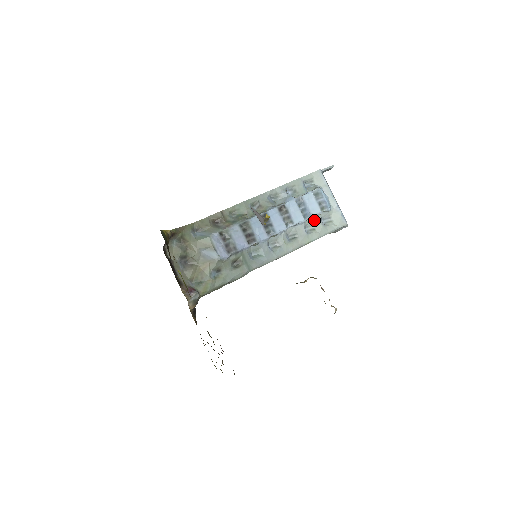
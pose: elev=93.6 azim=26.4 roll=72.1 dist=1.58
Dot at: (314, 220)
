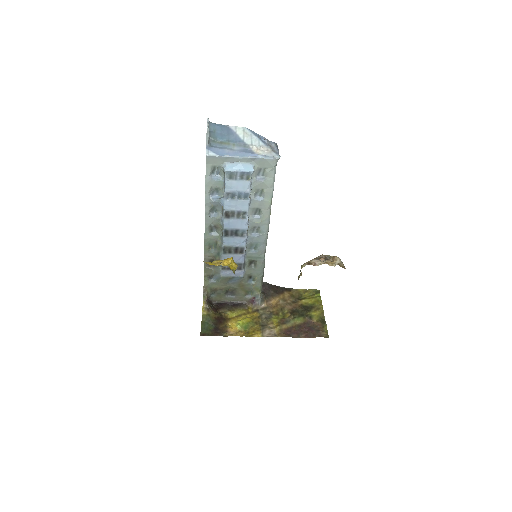
Dot at: (254, 187)
